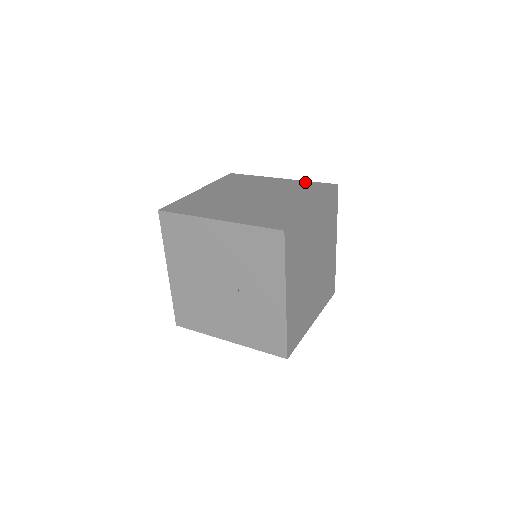
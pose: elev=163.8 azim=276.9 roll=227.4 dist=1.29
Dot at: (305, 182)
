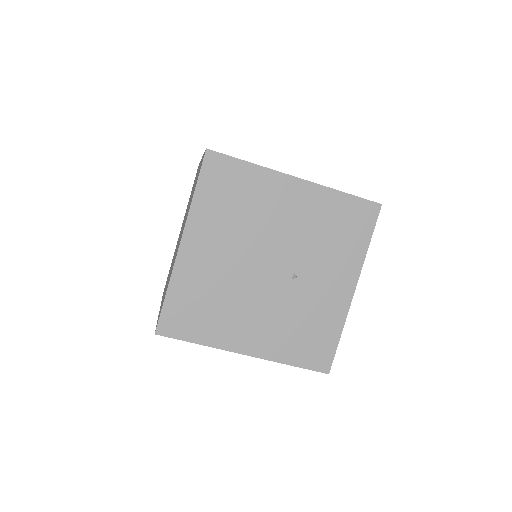
Dot at: occluded
